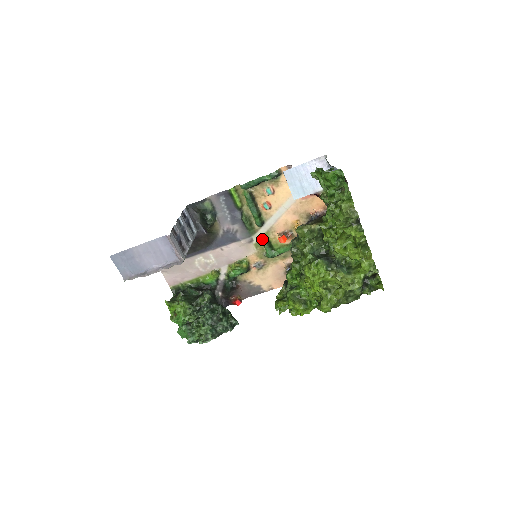
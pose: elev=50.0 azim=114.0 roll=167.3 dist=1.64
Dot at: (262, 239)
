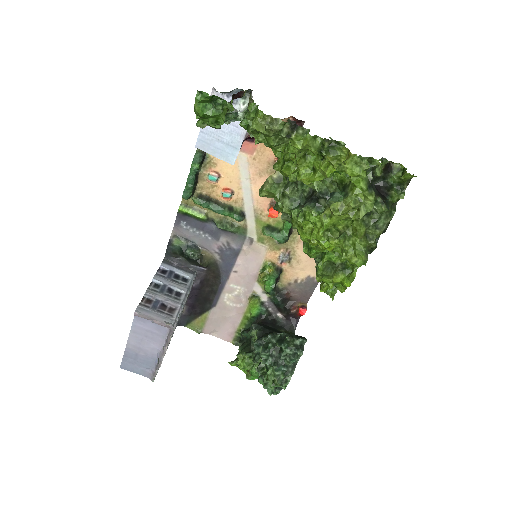
Dot at: (259, 230)
